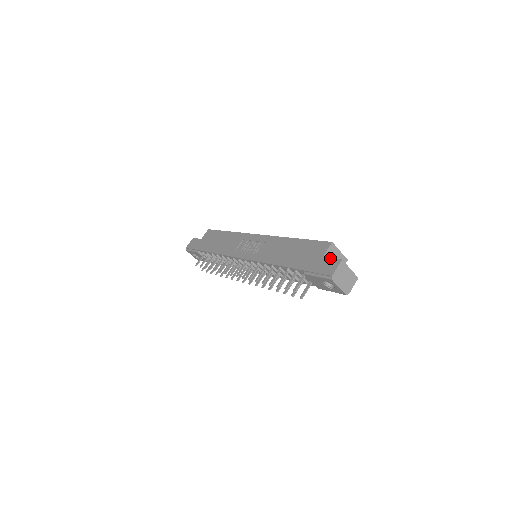
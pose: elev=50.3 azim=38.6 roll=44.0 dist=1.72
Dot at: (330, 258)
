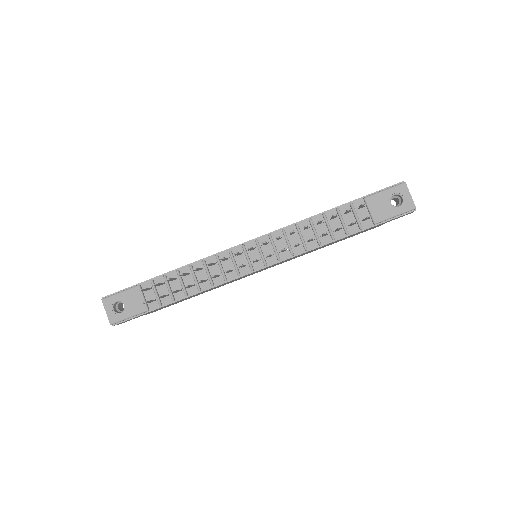
Dot at: occluded
